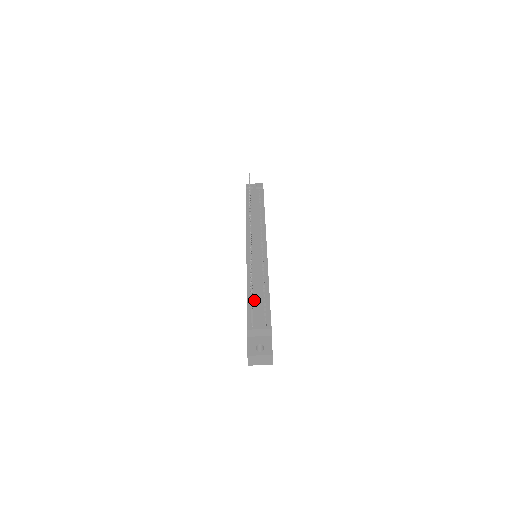
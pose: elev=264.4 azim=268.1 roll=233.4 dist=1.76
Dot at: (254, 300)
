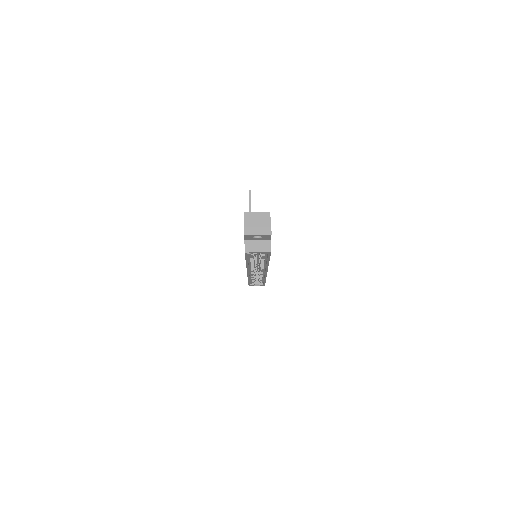
Dot at: occluded
